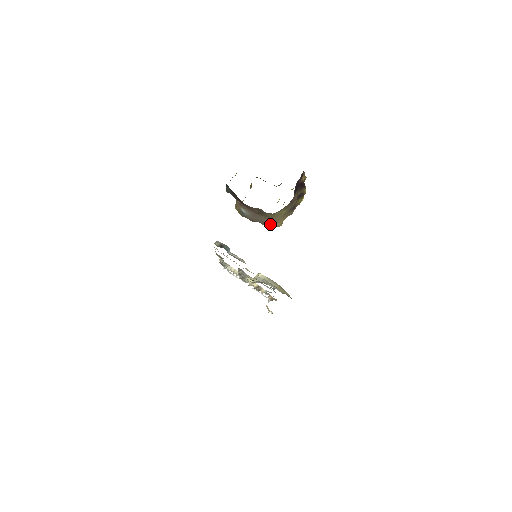
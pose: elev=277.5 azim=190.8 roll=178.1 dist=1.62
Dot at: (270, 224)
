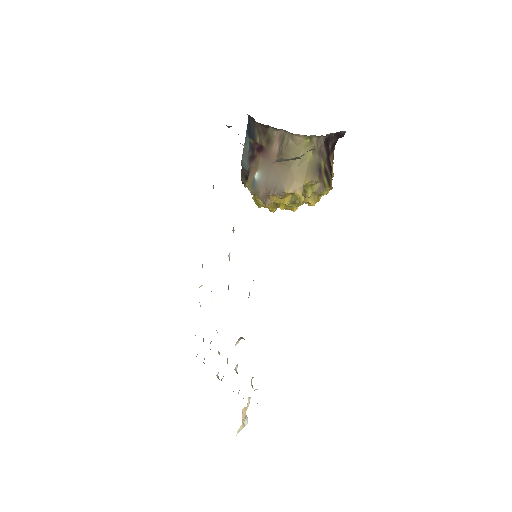
Dot at: (288, 185)
